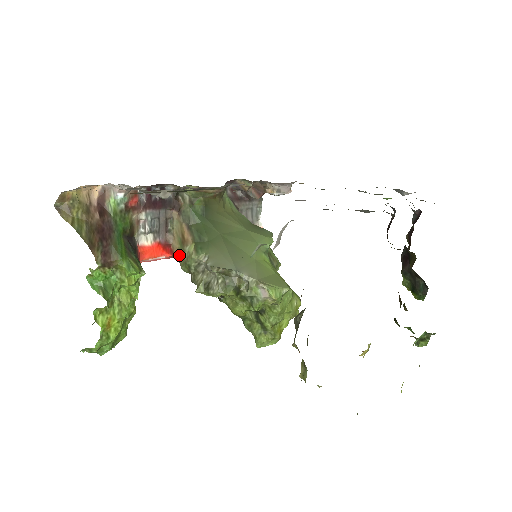
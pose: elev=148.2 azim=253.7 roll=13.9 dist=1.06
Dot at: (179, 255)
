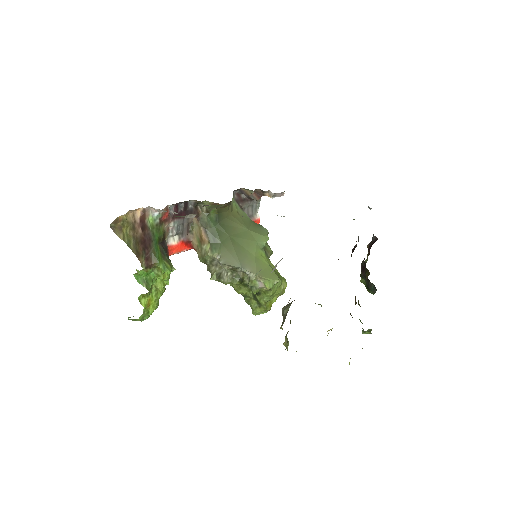
Dot at: (198, 250)
